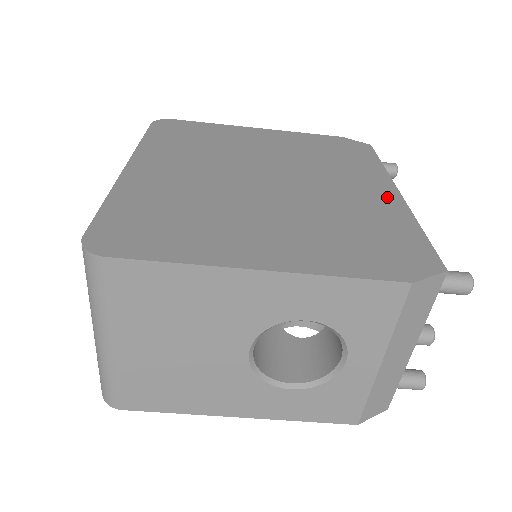
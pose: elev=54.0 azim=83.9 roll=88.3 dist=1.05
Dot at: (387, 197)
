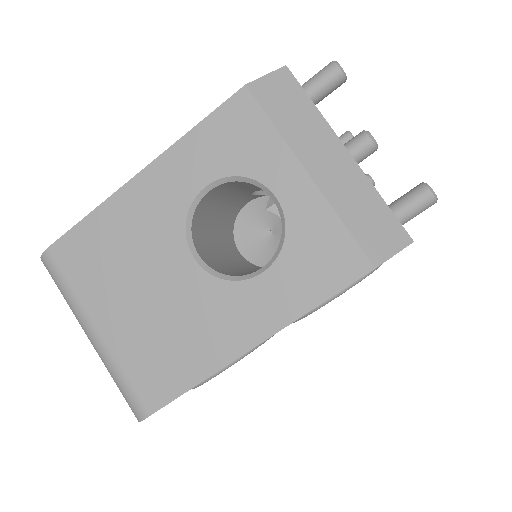
Dot at: occluded
